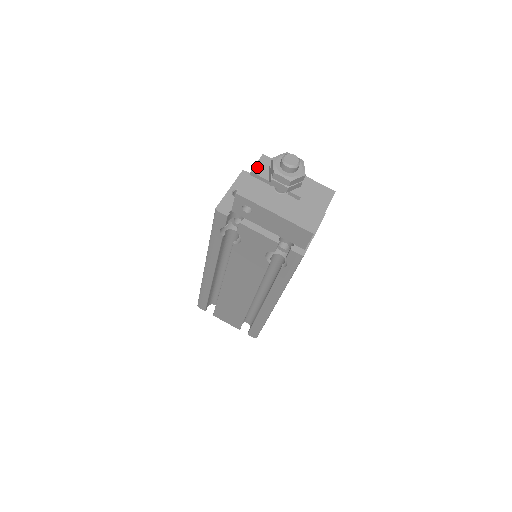
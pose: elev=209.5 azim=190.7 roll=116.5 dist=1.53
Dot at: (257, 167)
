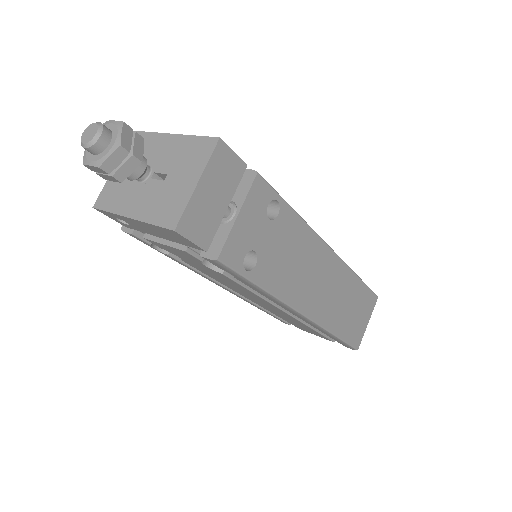
Dot at: occluded
